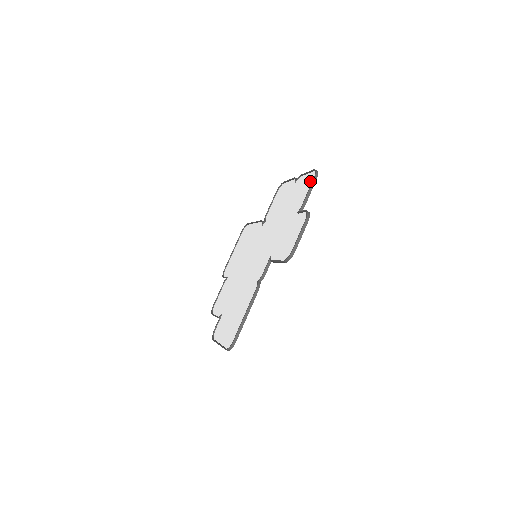
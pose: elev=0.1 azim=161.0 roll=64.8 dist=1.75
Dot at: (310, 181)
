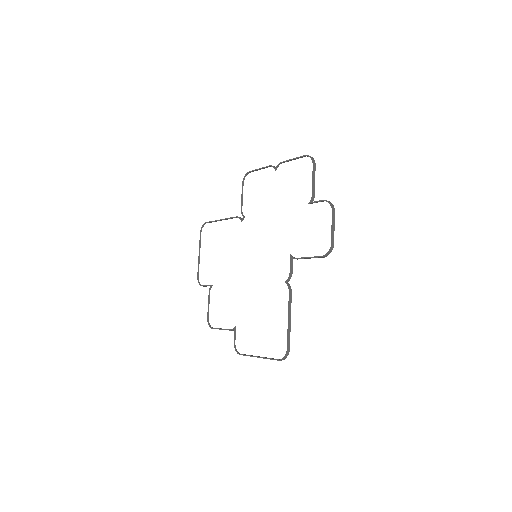
Dot at: (307, 168)
